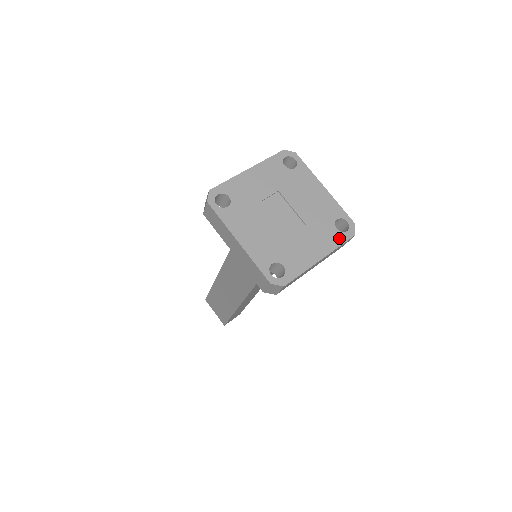
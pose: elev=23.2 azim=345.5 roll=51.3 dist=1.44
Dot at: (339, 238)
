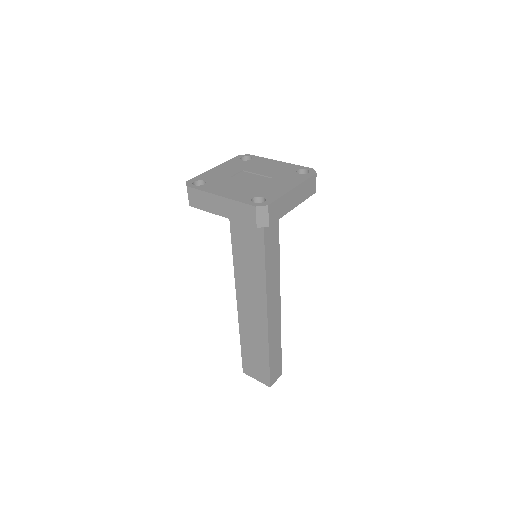
Dot at: (304, 177)
